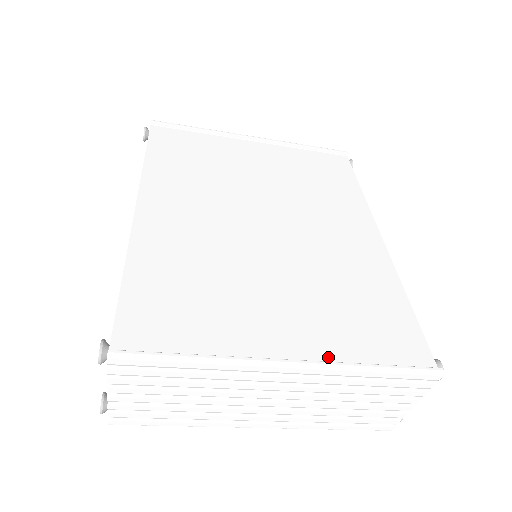
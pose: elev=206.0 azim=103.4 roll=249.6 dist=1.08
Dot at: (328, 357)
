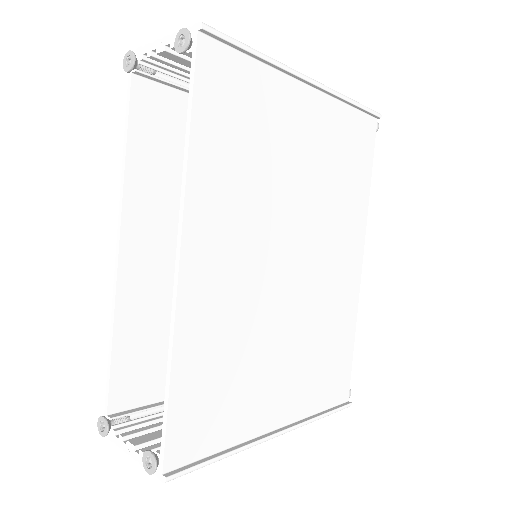
Dot at: (299, 415)
